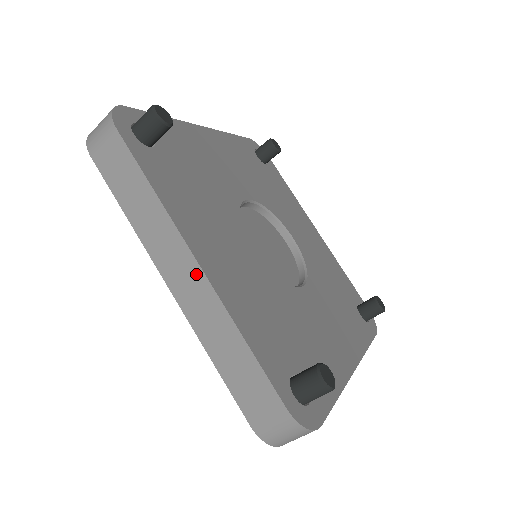
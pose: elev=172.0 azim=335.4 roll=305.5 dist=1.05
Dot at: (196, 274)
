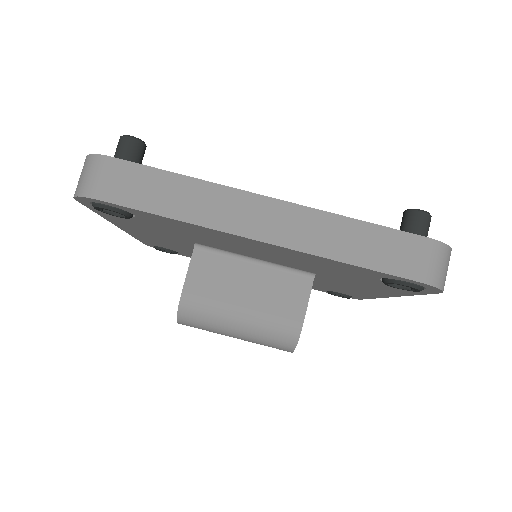
Dot at: (276, 207)
